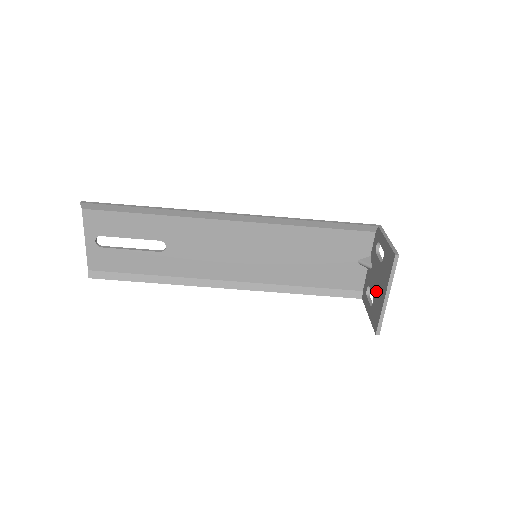
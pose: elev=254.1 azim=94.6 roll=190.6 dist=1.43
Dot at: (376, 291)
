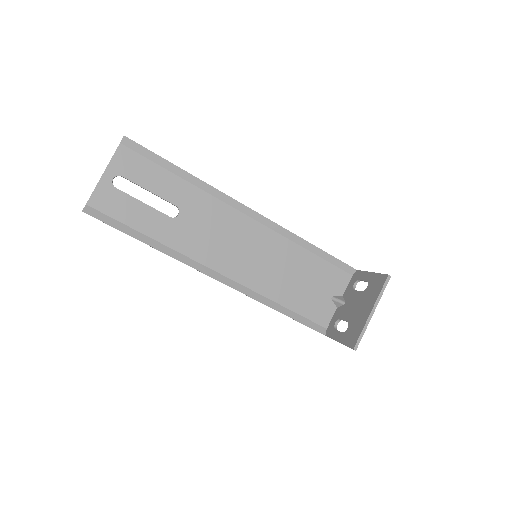
Dot at: (354, 315)
